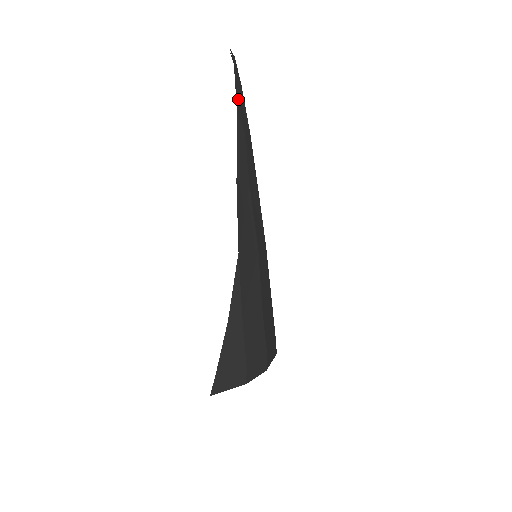
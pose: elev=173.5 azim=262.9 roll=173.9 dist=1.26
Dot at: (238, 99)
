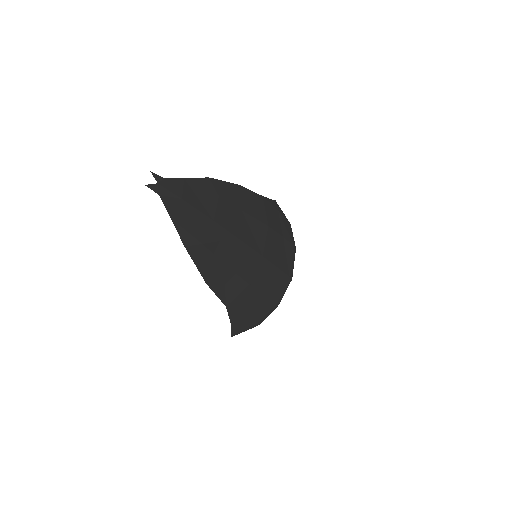
Dot at: (182, 226)
